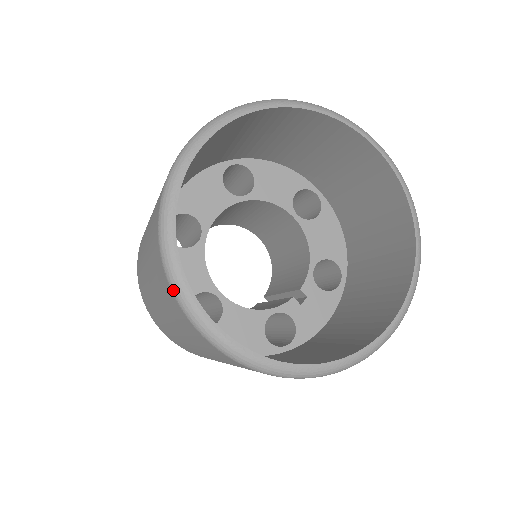
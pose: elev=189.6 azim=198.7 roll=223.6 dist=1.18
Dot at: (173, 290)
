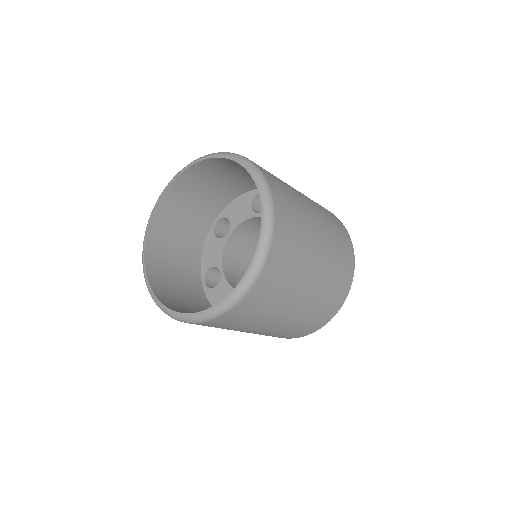
Dot at: occluded
